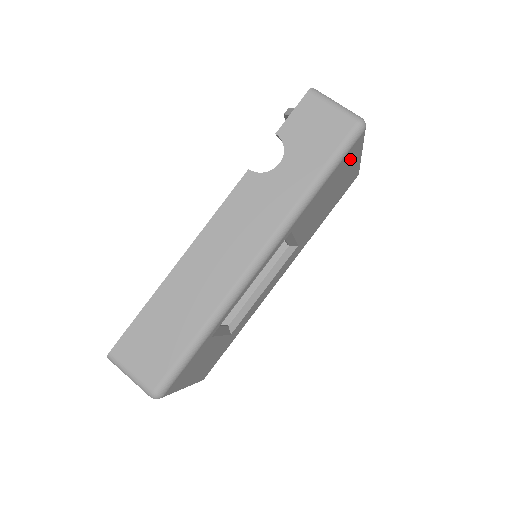
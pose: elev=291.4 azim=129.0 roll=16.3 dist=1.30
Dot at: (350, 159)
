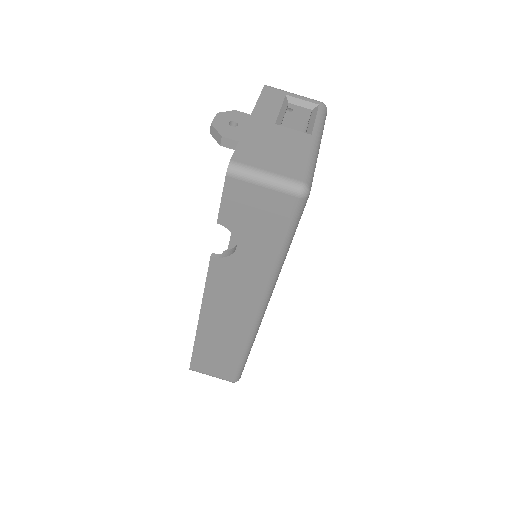
Dot at: occluded
